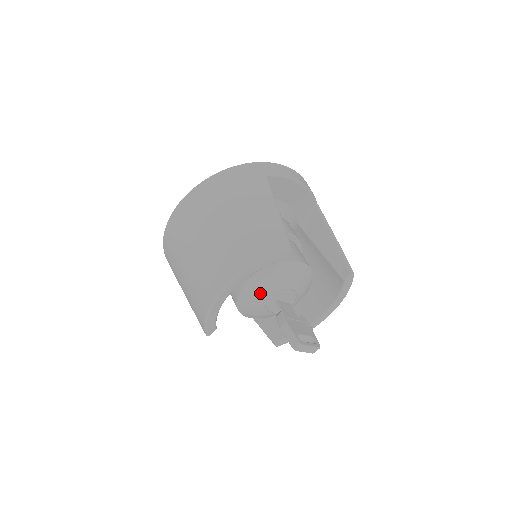
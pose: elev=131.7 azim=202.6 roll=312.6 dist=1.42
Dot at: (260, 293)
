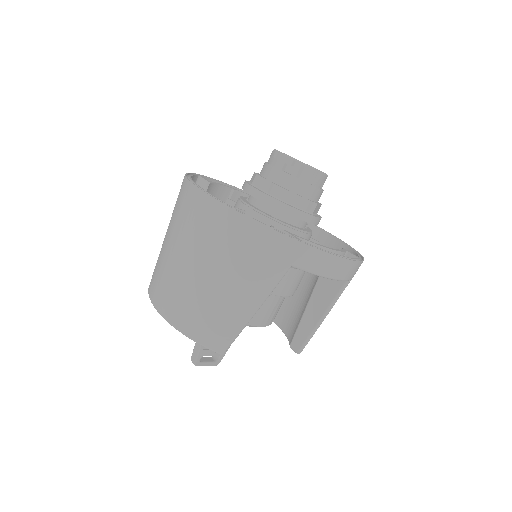
Dot at: occluded
